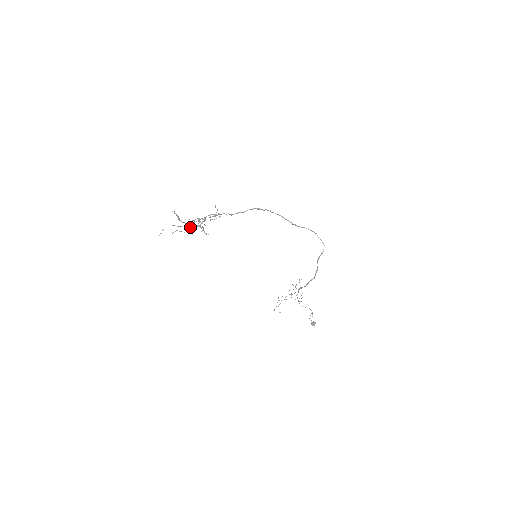
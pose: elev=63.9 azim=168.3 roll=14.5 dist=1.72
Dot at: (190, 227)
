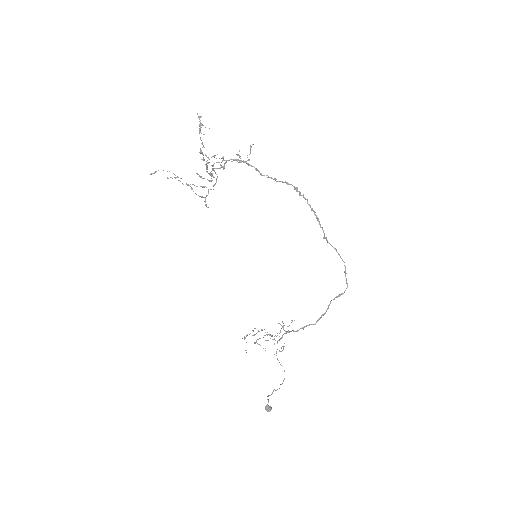
Dot at: (203, 157)
